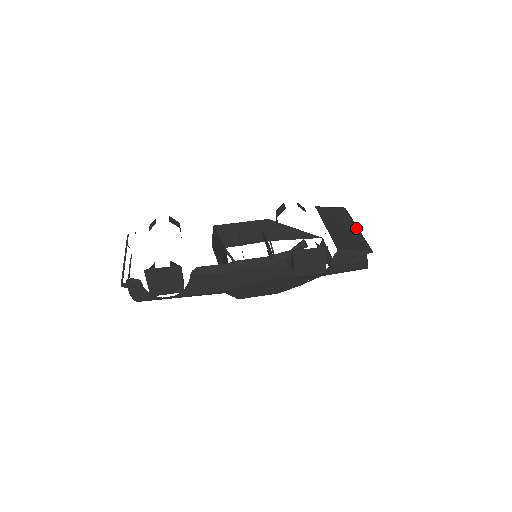
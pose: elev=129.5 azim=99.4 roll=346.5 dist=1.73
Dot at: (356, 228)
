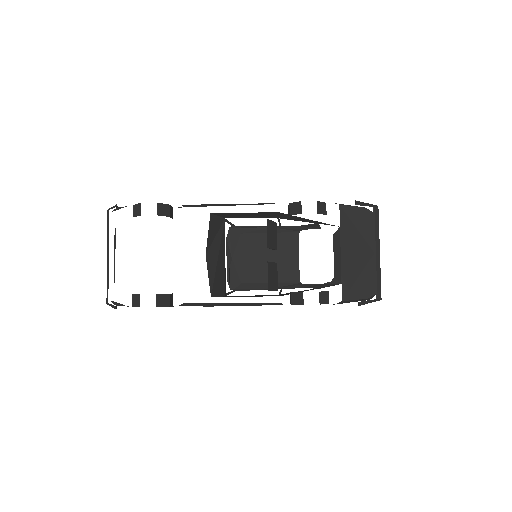
Dot at: (377, 255)
